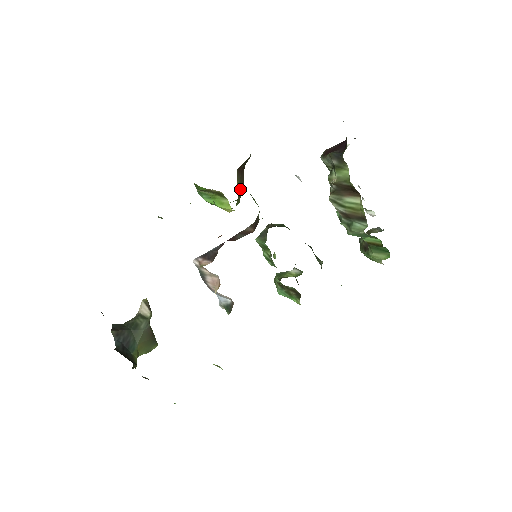
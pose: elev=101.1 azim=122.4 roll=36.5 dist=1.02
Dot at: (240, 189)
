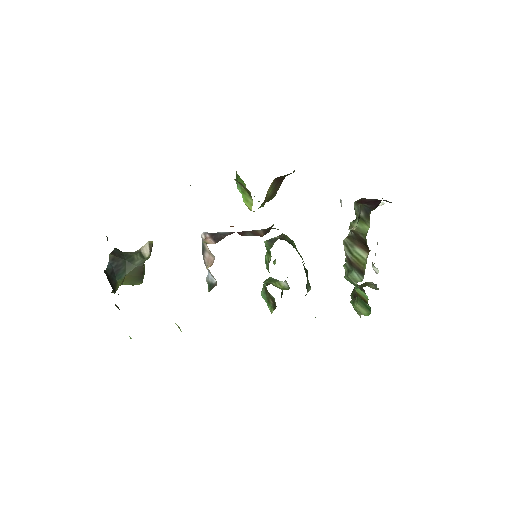
Dot at: (271, 194)
